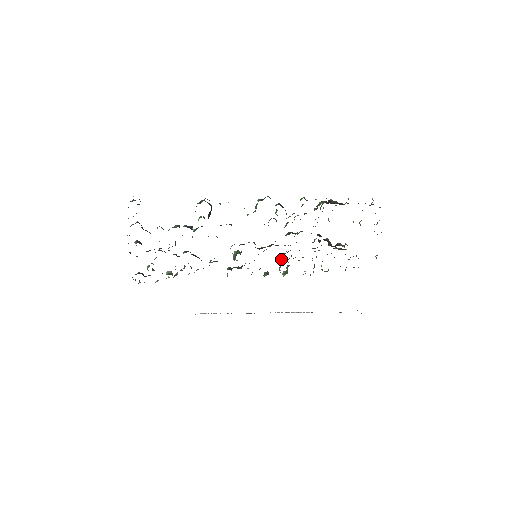
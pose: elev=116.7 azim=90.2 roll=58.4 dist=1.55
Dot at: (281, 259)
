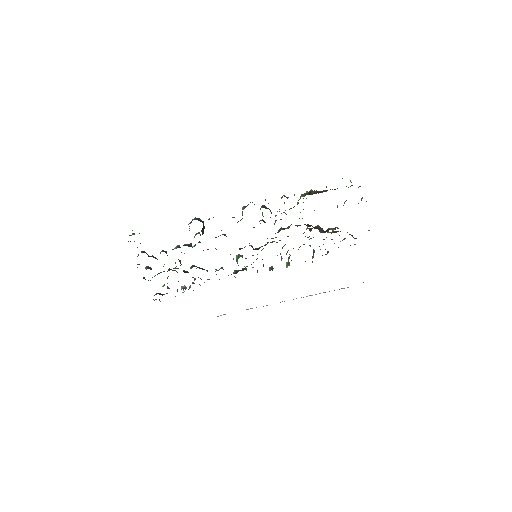
Dot at: (280, 253)
